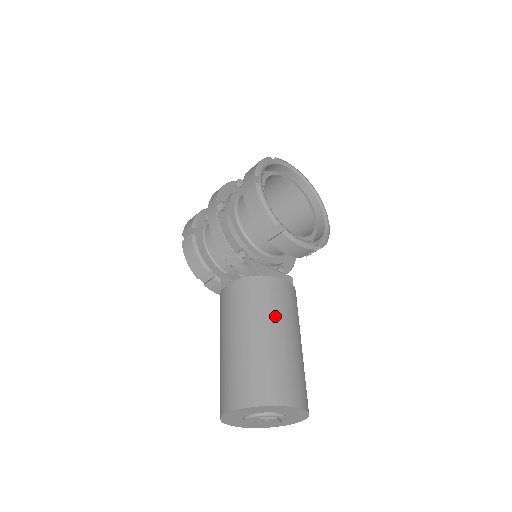
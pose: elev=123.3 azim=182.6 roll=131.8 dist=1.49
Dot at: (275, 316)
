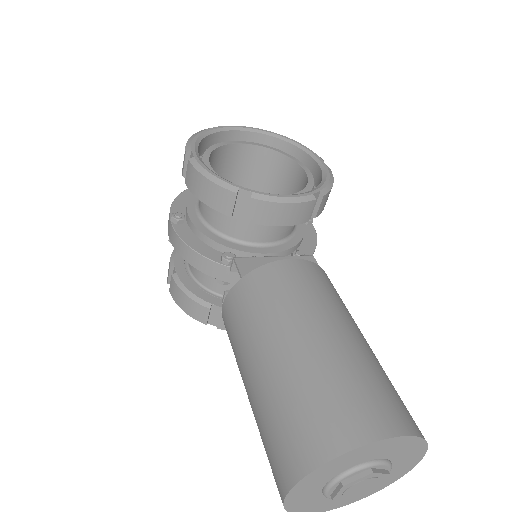
Dot at: (294, 312)
